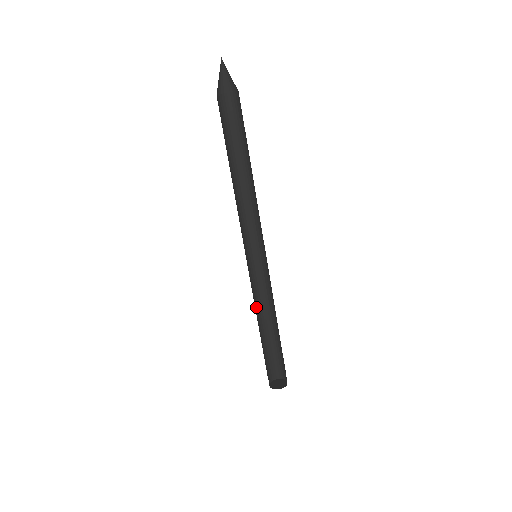
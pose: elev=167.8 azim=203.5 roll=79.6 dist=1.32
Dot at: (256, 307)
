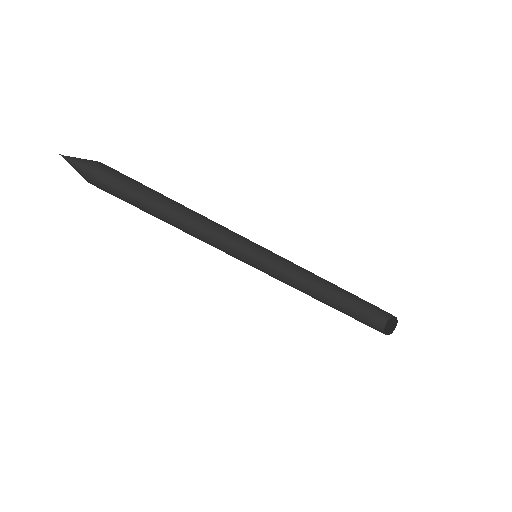
Dot at: (303, 291)
